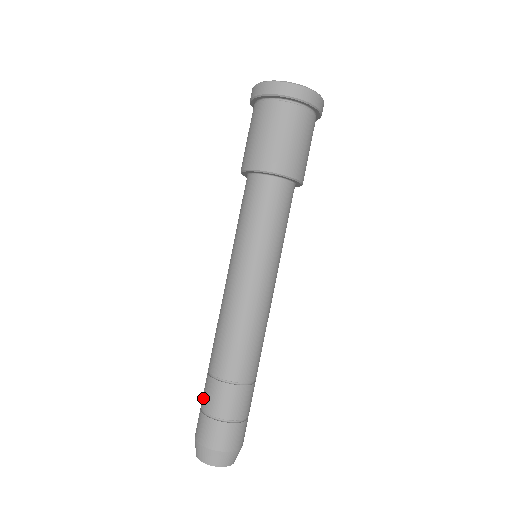
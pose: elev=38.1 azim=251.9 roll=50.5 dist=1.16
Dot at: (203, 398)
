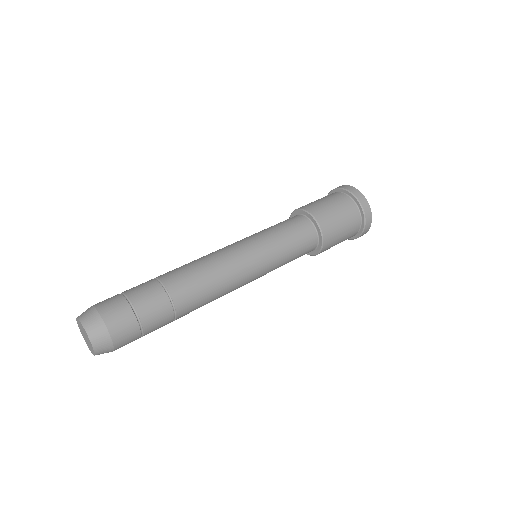
Dot at: (131, 288)
